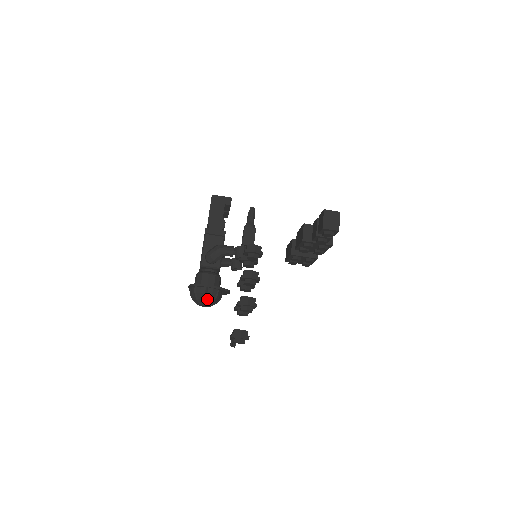
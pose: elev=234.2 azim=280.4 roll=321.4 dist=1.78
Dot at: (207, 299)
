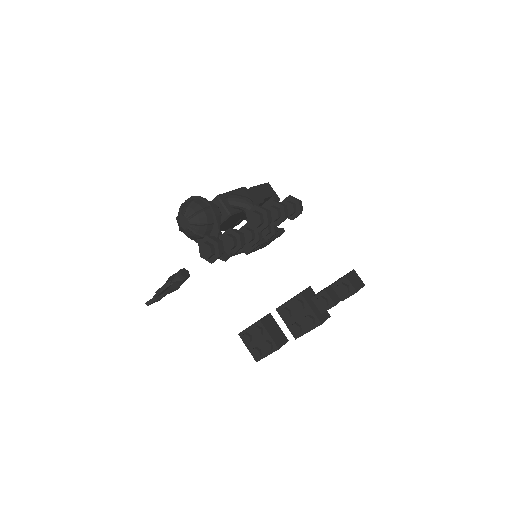
Dot at: (198, 215)
